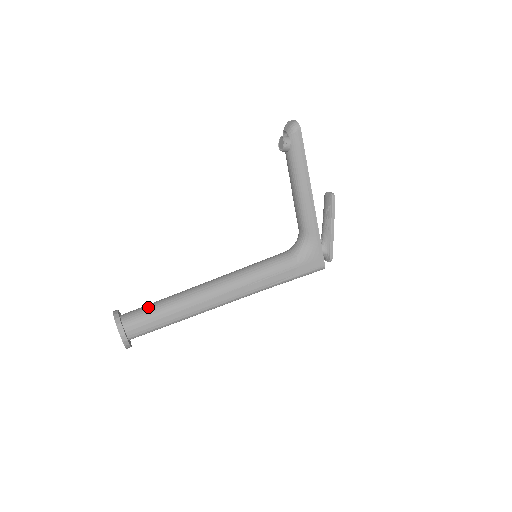
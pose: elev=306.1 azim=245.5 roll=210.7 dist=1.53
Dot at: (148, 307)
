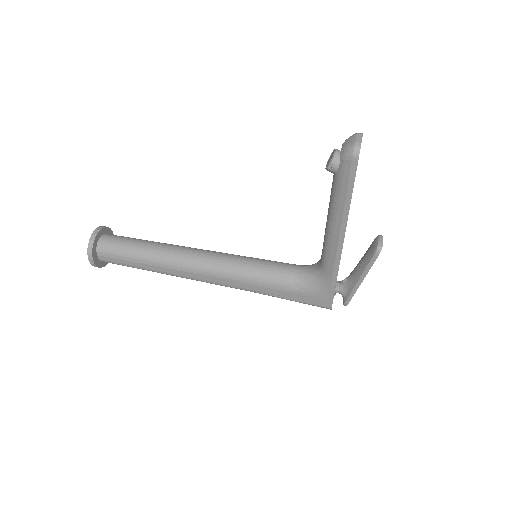
Dot at: (127, 243)
